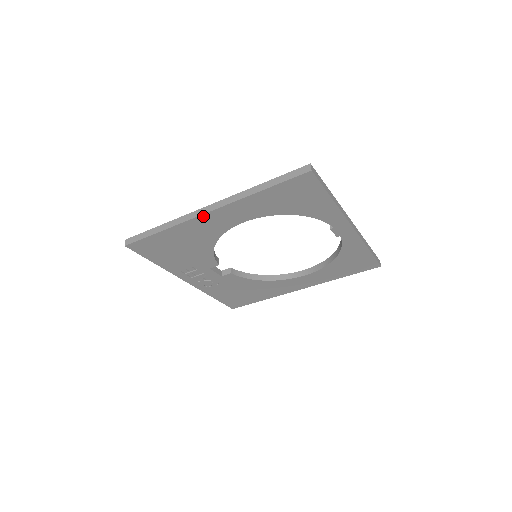
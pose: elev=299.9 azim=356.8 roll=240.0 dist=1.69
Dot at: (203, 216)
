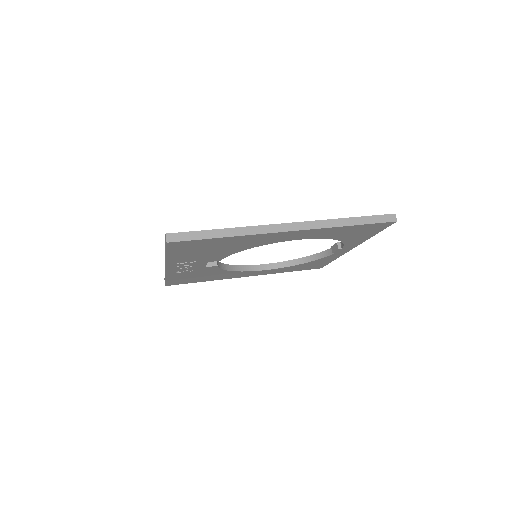
Dot at: (279, 233)
